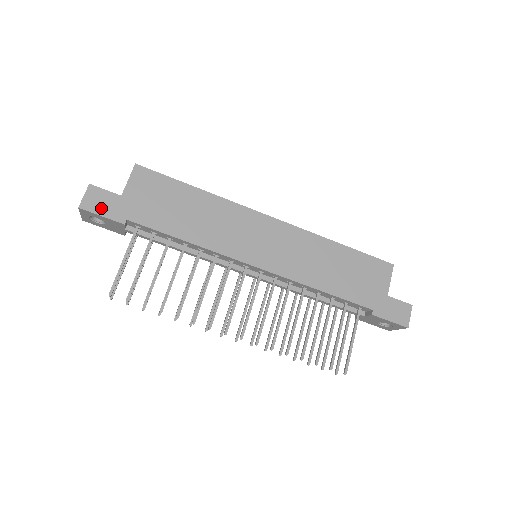
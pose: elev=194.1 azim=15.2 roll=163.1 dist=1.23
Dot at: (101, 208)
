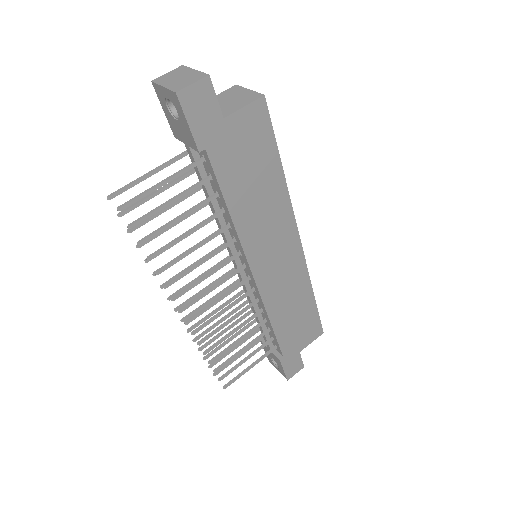
Dot at: (195, 114)
